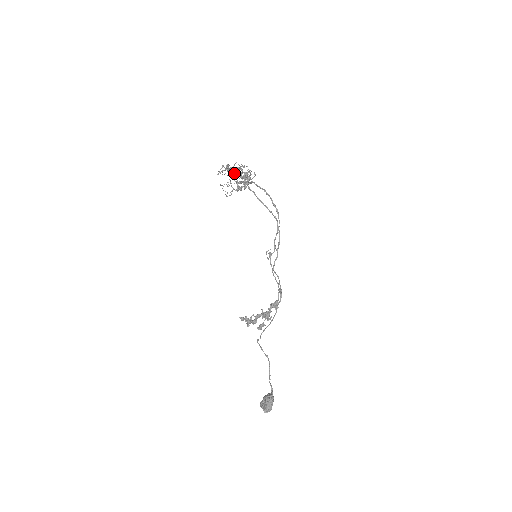
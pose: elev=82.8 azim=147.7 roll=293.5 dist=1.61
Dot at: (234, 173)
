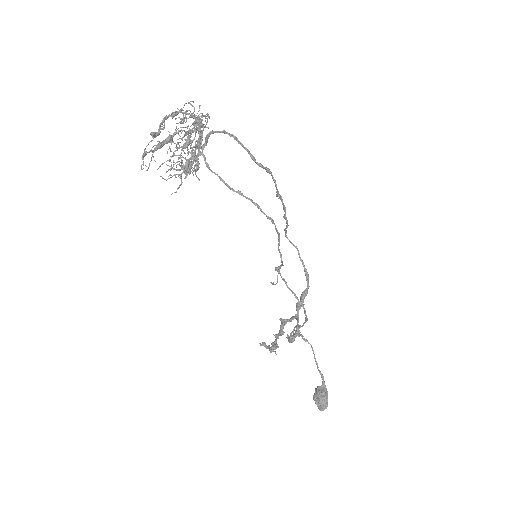
Dot at: (170, 140)
